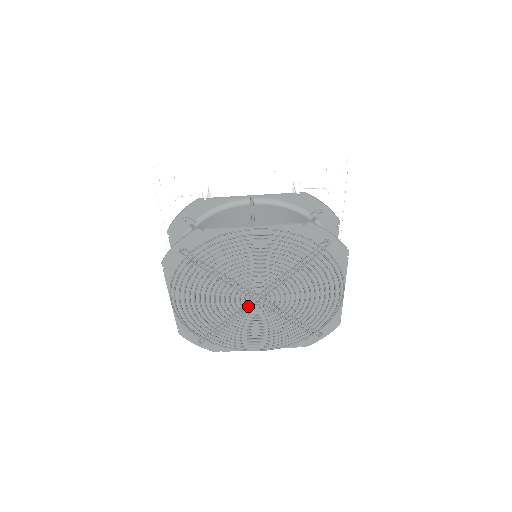
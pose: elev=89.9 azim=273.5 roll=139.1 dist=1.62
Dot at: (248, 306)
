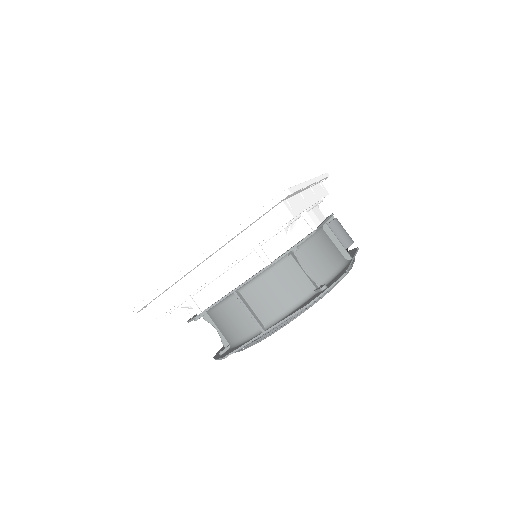
Dot at: occluded
